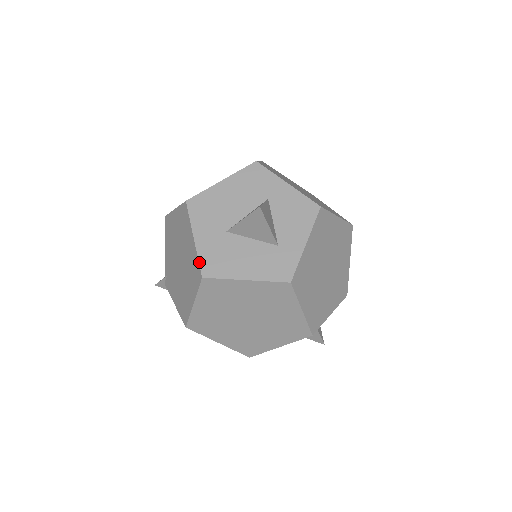
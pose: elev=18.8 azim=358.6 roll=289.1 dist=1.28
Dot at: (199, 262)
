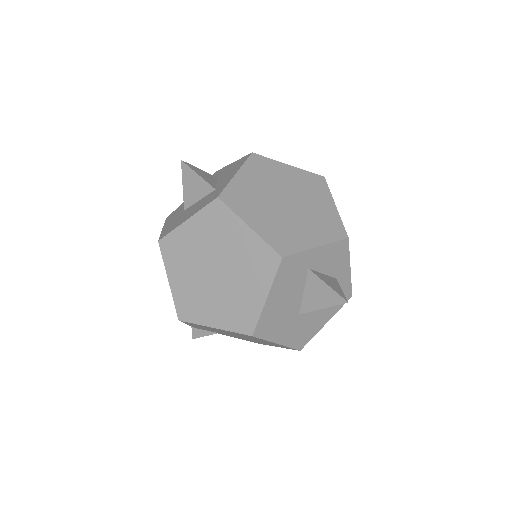
Dot at: (160, 236)
